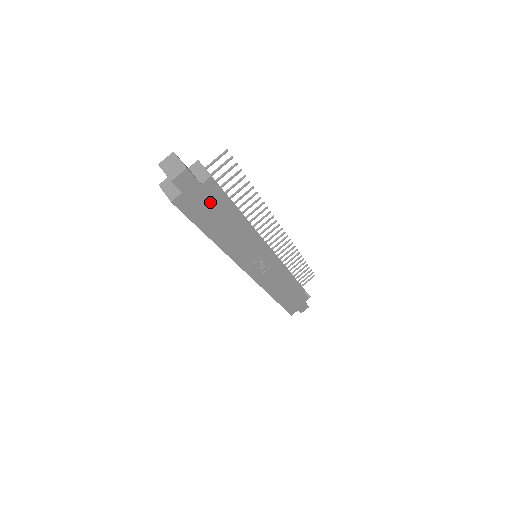
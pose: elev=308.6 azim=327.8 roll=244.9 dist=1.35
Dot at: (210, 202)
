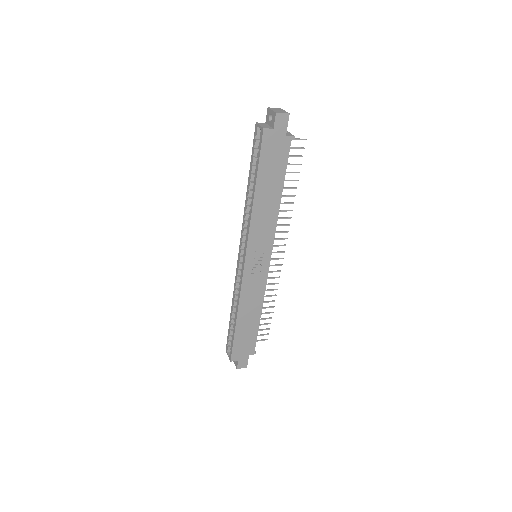
Dot at: (279, 157)
